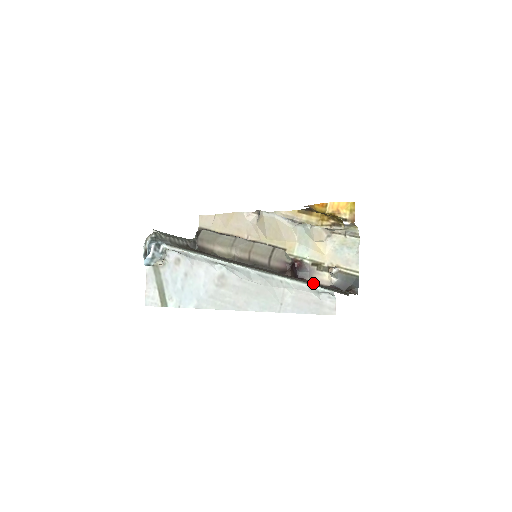
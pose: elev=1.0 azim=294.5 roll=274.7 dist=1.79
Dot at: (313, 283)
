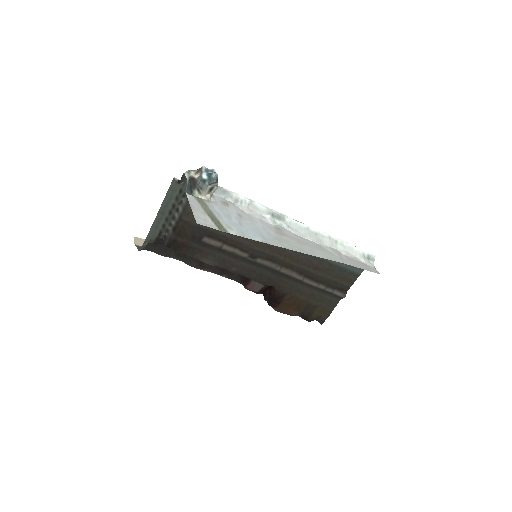
Dot at: (311, 288)
